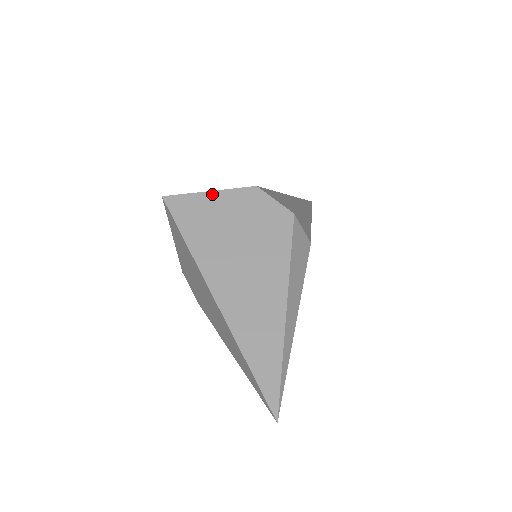
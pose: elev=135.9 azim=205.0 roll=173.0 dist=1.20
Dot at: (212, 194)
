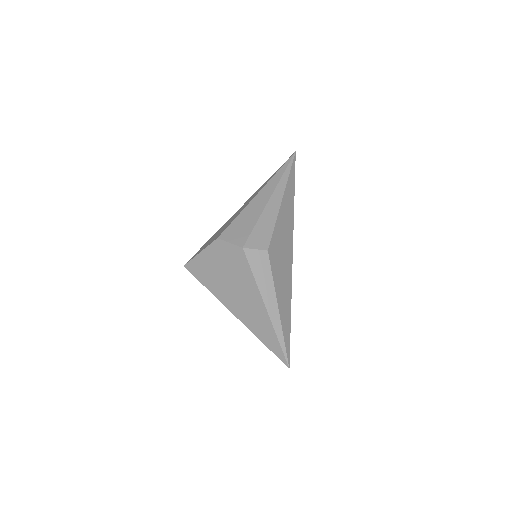
Dot at: (202, 254)
